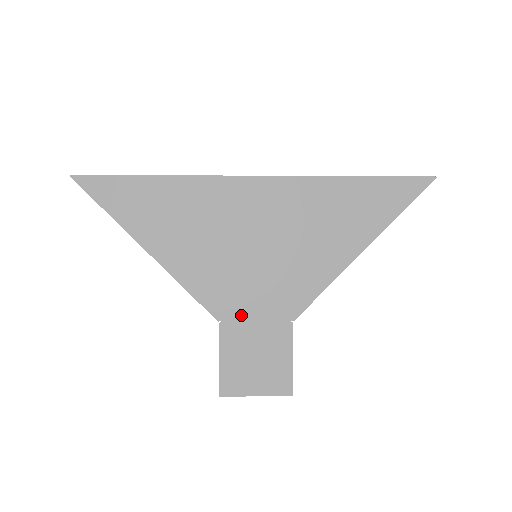
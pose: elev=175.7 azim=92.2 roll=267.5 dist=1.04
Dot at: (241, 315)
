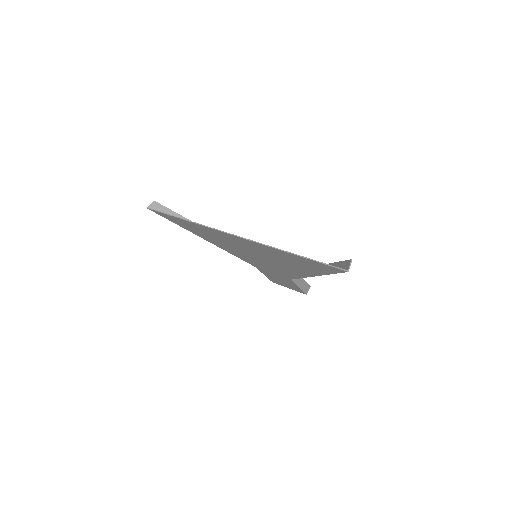
Dot at: (263, 269)
